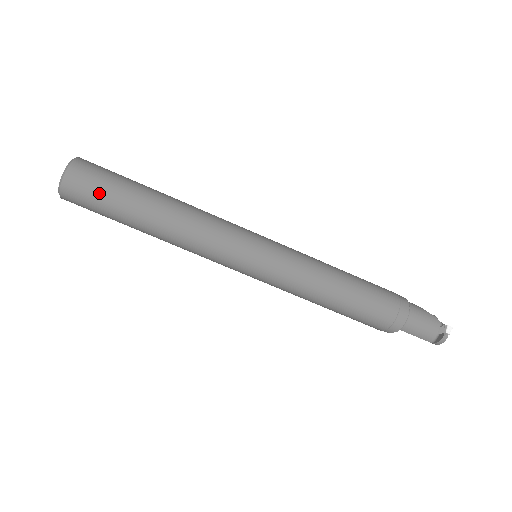
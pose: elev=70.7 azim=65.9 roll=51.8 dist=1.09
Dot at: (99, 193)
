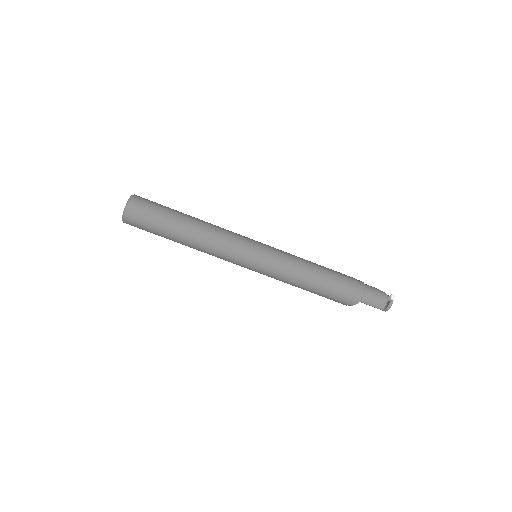
Dot at: (151, 215)
